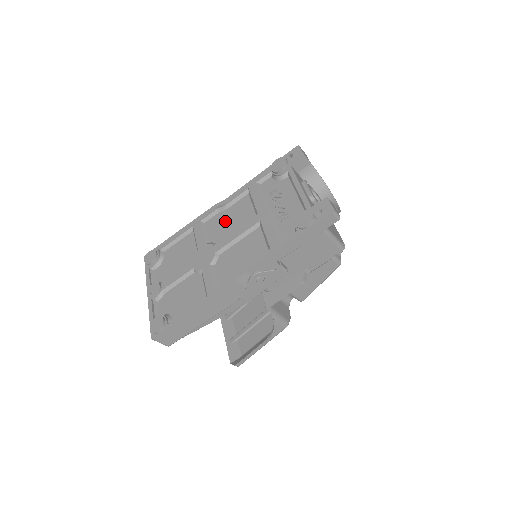
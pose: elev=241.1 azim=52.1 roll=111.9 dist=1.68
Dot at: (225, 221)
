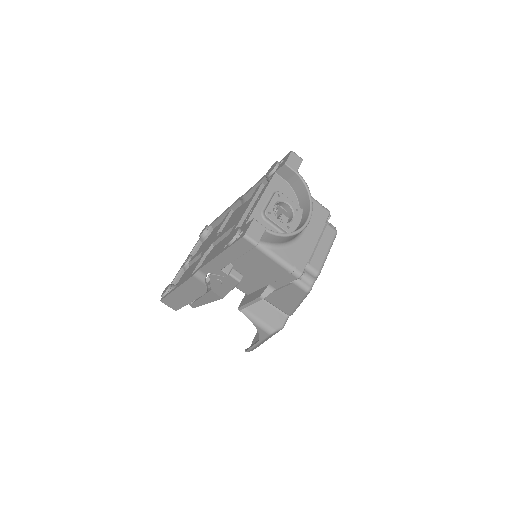
Dot at: (236, 215)
